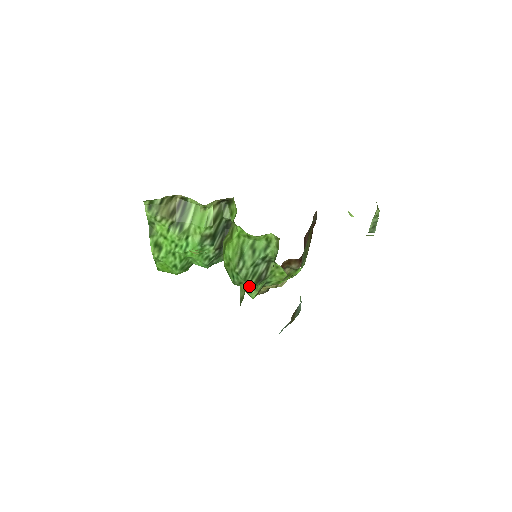
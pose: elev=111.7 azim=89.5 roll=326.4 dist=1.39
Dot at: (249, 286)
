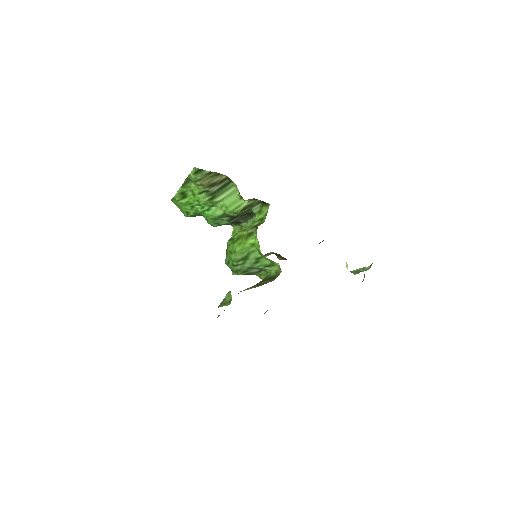
Dot at: (236, 273)
